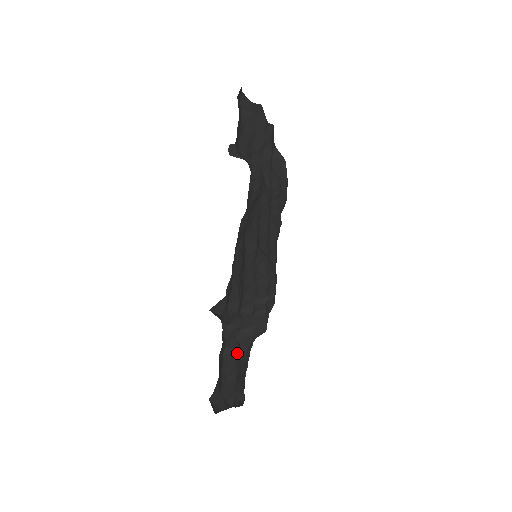
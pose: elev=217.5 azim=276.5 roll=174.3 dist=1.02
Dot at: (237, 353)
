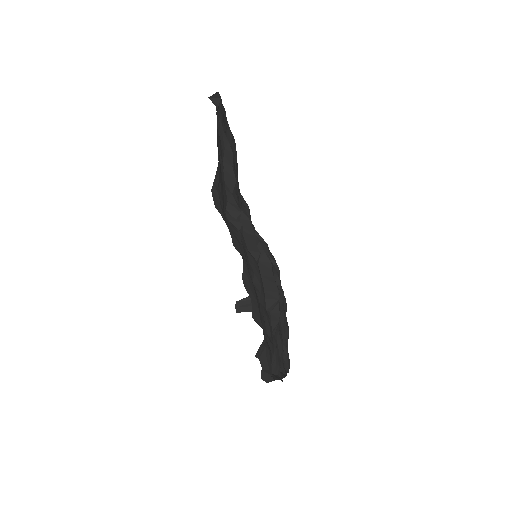
Dot at: (241, 236)
